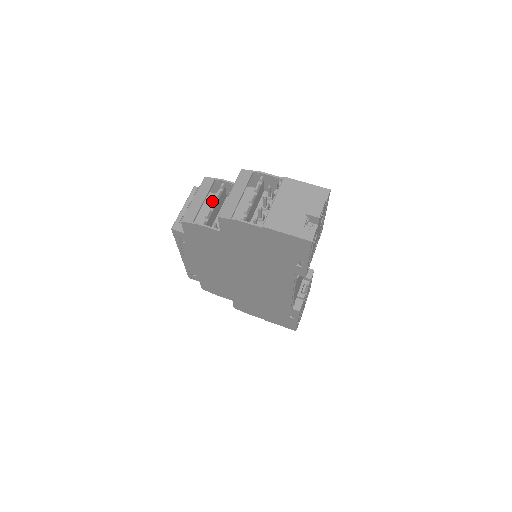
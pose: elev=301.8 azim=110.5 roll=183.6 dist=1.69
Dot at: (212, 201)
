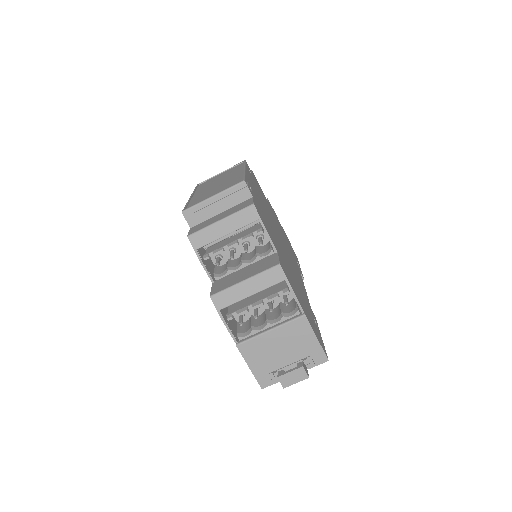
Dot at: occluded
